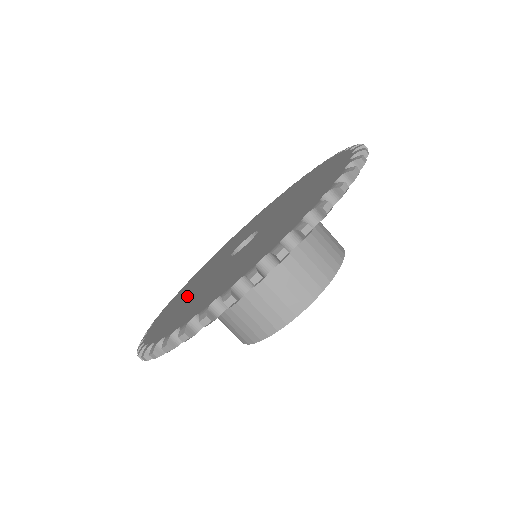
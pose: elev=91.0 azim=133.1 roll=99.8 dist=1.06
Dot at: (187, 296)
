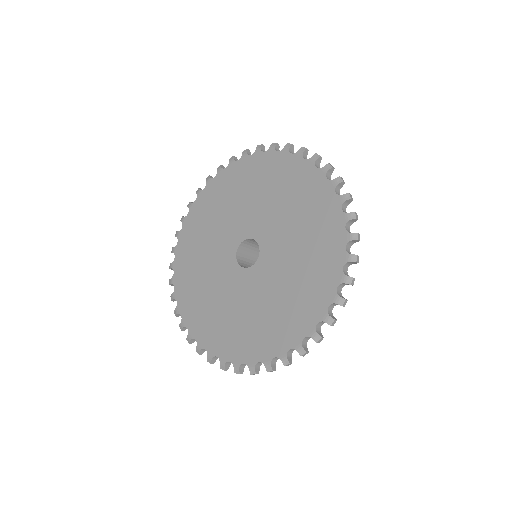
Dot at: (257, 313)
